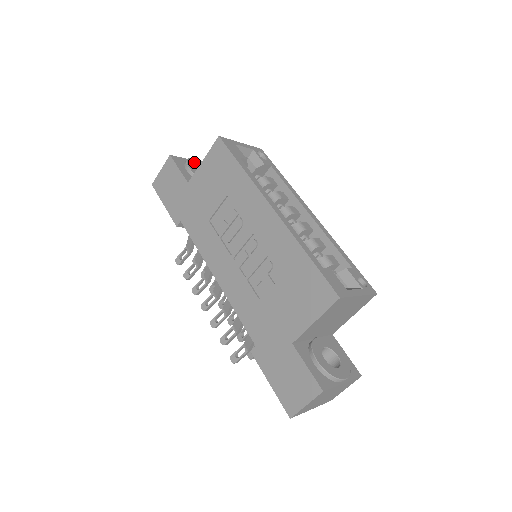
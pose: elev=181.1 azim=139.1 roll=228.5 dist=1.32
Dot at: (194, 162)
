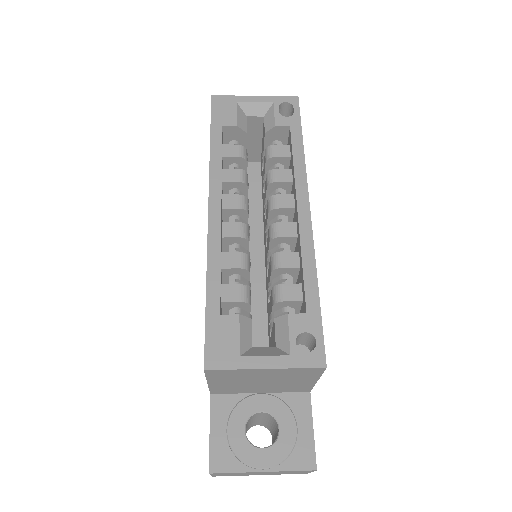
Dot at: occluded
